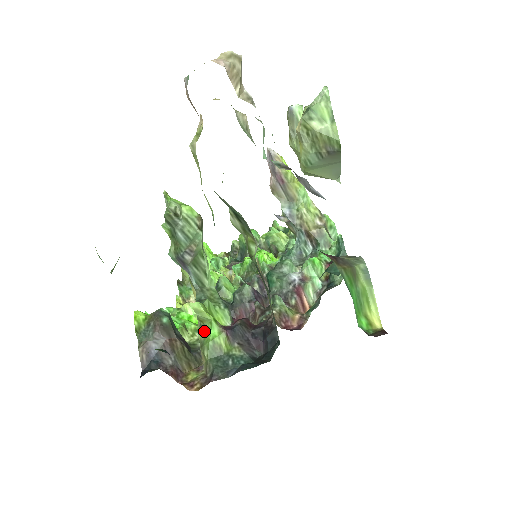
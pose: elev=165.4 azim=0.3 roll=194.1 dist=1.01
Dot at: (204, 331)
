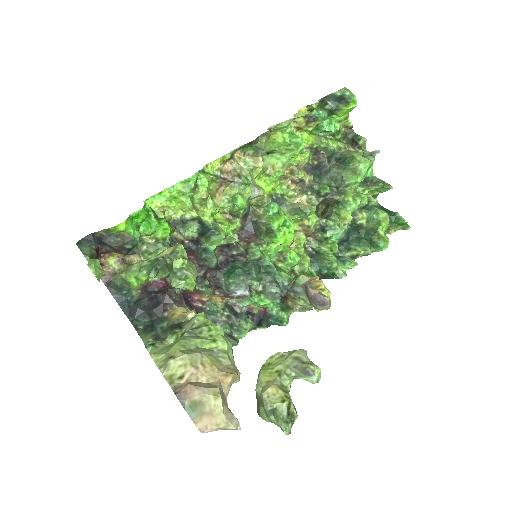
Dot at: (138, 270)
